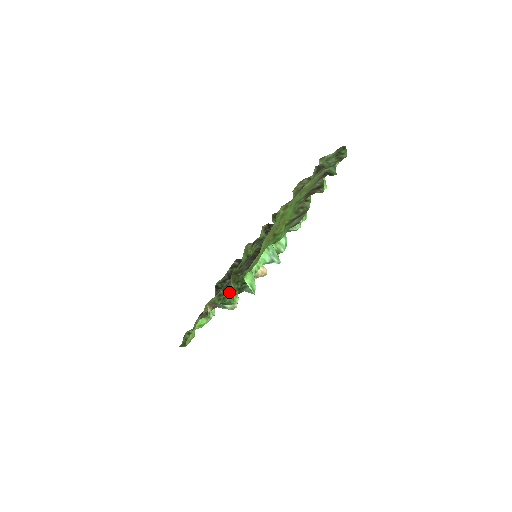
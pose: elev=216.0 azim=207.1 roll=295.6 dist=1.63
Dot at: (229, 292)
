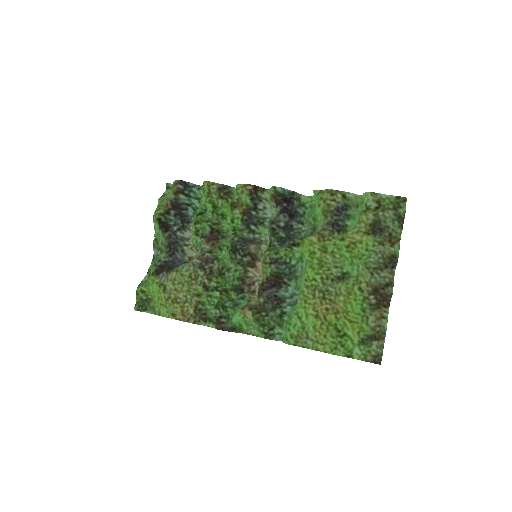
Dot at: (240, 316)
